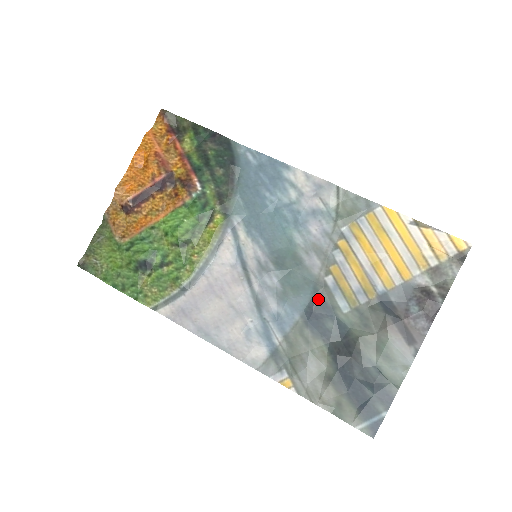
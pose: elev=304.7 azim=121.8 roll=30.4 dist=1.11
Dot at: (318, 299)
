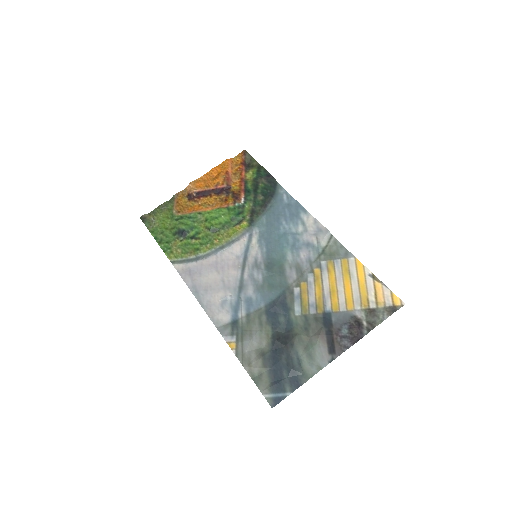
Dot at: (283, 299)
